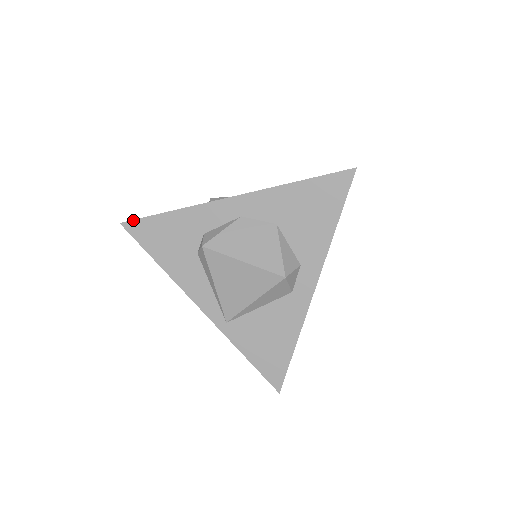
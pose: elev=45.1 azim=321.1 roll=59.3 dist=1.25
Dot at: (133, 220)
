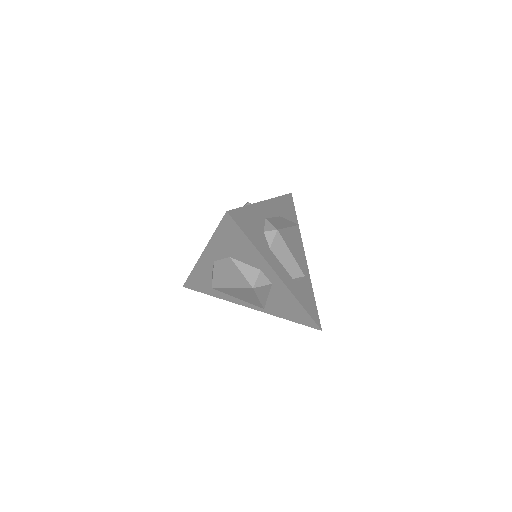
Dot at: (185, 283)
